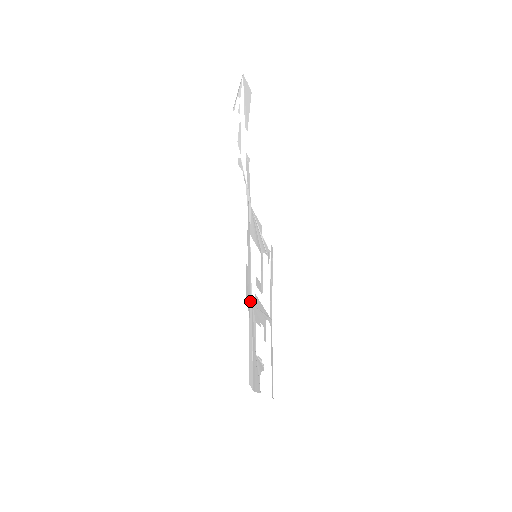
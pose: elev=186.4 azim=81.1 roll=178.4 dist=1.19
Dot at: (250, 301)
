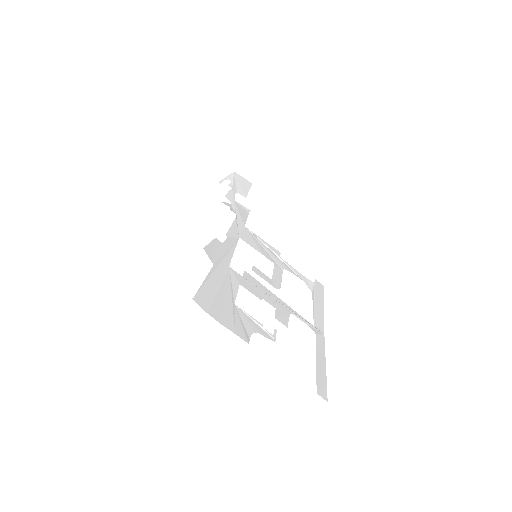
Dot at: (224, 264)
